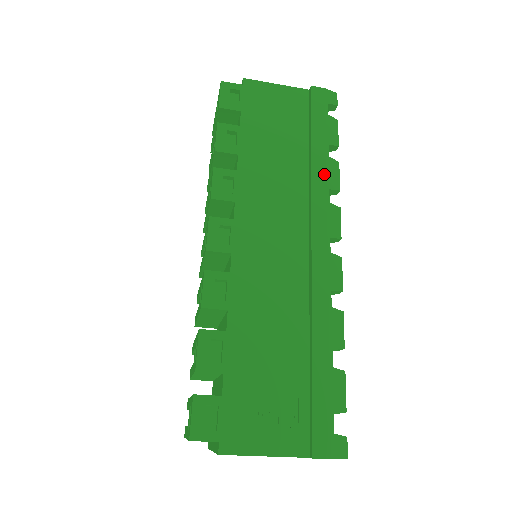
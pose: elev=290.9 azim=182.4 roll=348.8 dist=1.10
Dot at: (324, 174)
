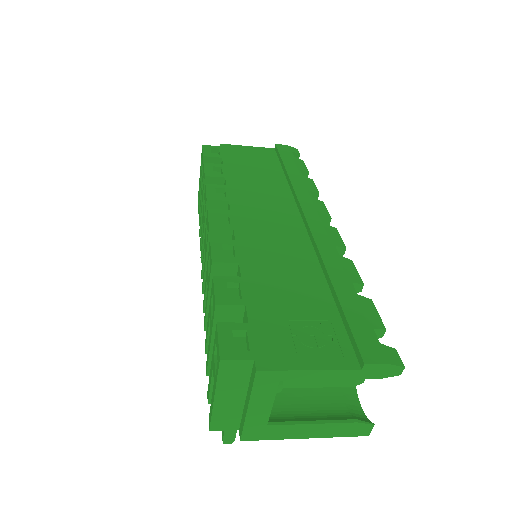
Dot at: (302, 183)
